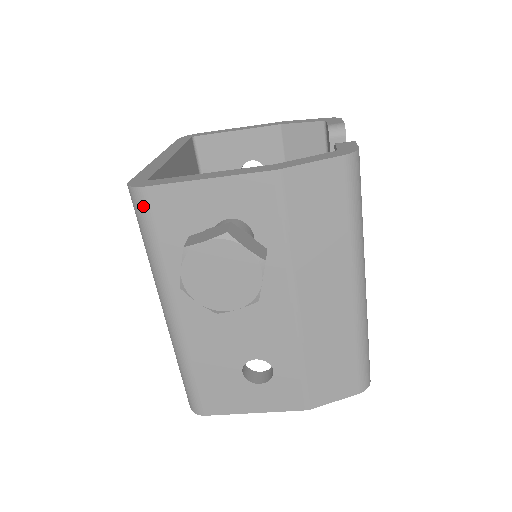
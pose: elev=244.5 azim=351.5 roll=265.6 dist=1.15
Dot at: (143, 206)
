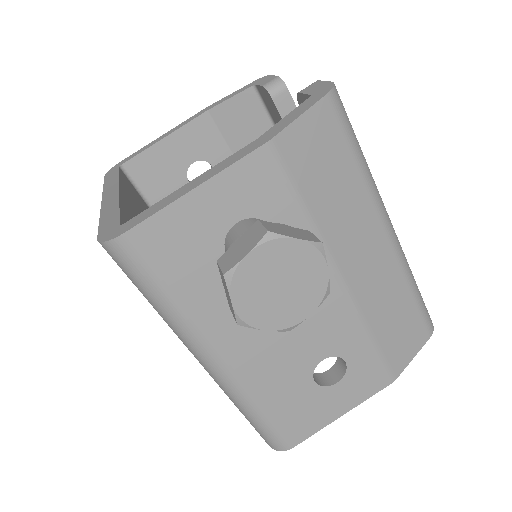
Dot at: (132, 257)
